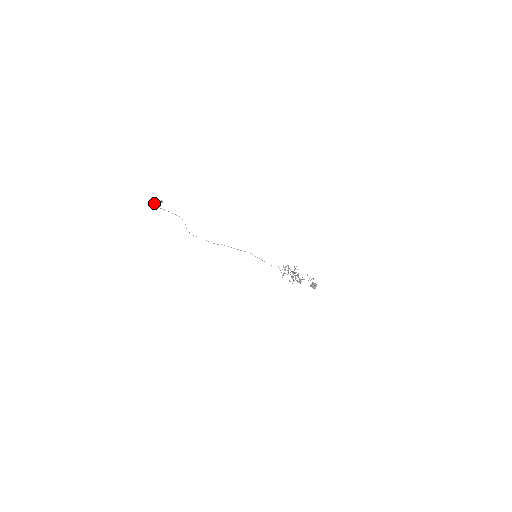
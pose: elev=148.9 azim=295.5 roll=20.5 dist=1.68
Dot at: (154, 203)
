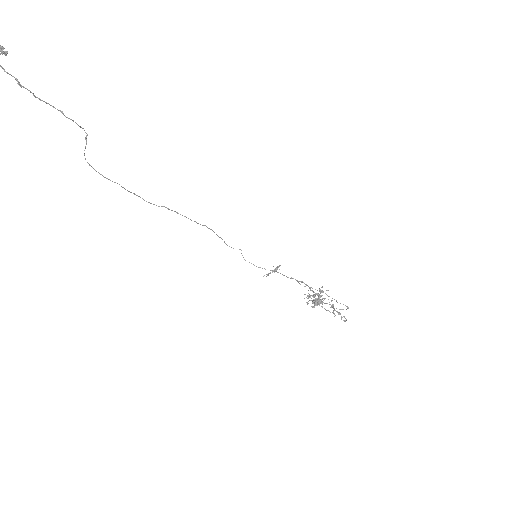
Dot at: out of frame
